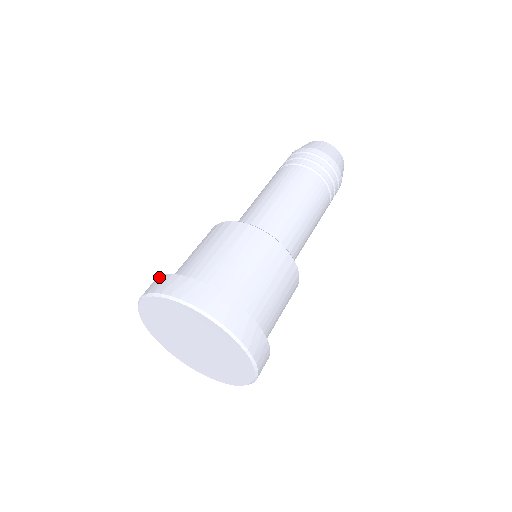
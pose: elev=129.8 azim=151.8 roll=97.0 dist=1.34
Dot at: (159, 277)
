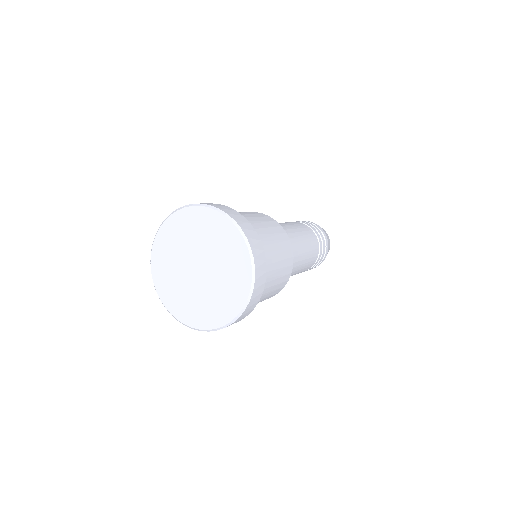
Dot at: occluded
